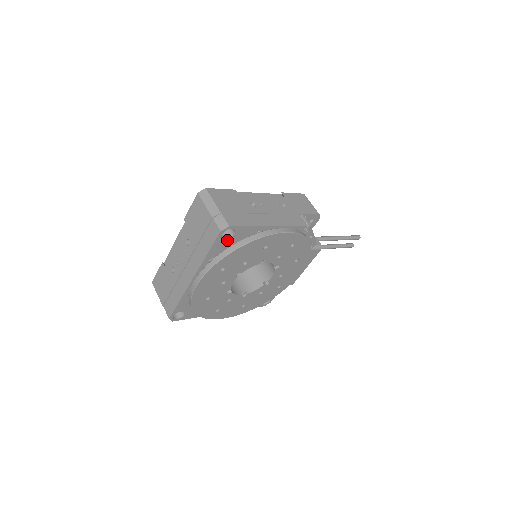
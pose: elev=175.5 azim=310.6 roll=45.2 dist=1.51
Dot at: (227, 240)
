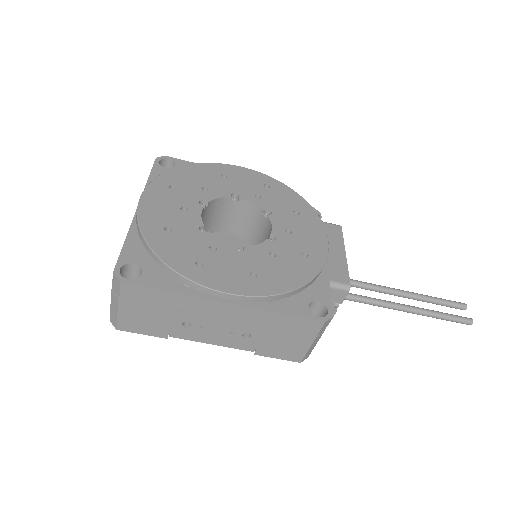
Dot at: occluded
